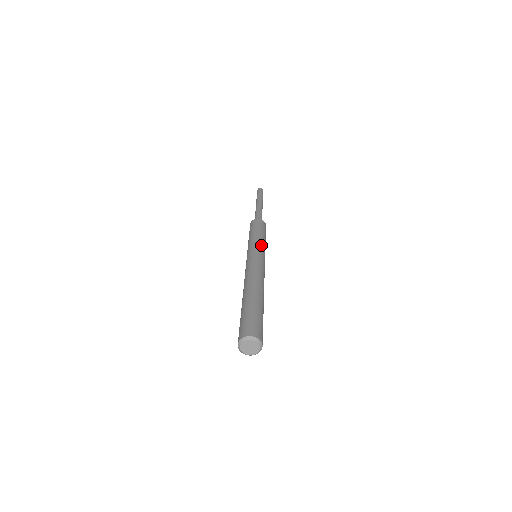
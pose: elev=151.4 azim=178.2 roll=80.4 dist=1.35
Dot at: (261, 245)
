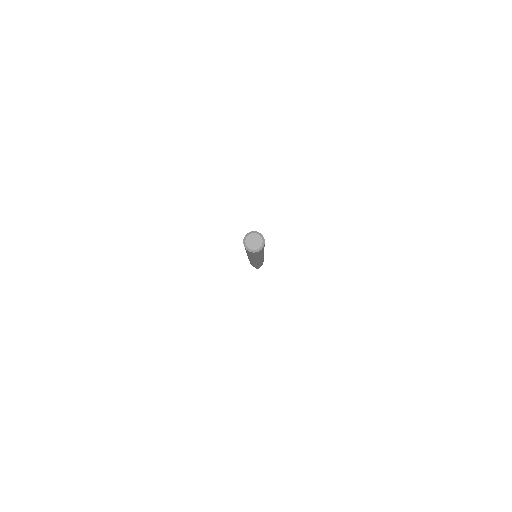
Dot at: occluded
